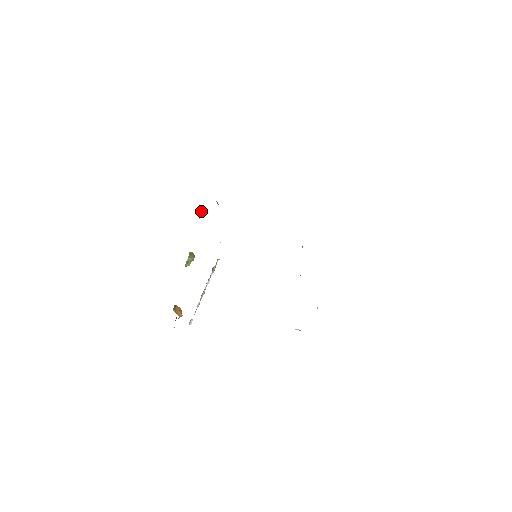
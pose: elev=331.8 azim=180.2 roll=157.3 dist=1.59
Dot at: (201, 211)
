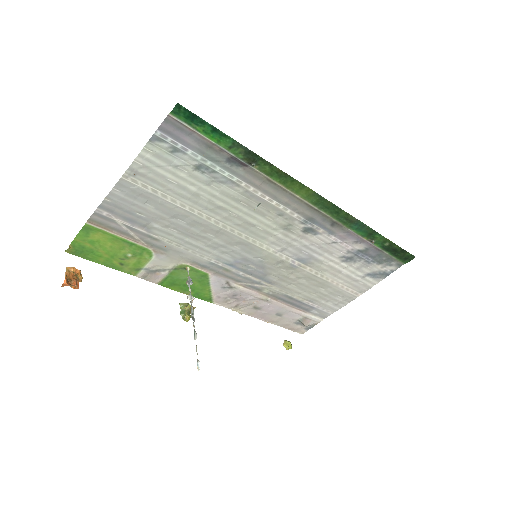
Dot at: (286, 341)
